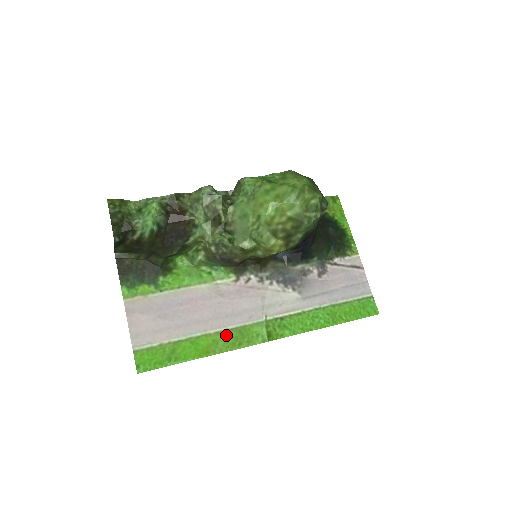
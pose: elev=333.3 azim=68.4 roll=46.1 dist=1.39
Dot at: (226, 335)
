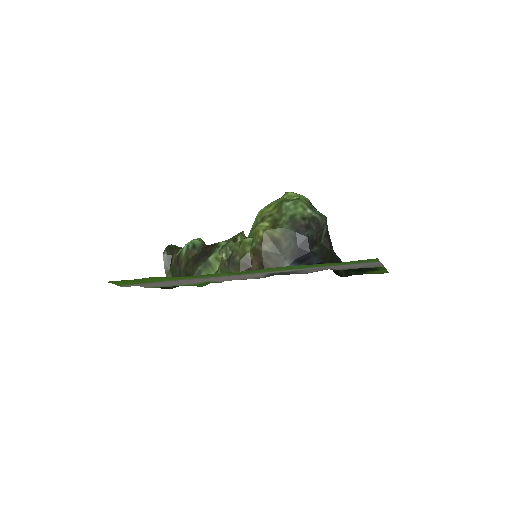
Dot at: (192, 278)
